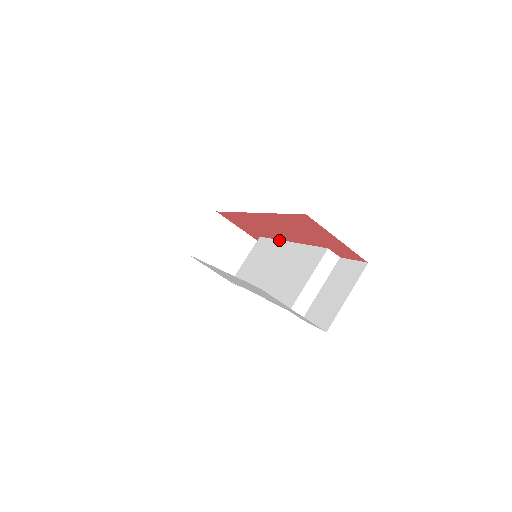
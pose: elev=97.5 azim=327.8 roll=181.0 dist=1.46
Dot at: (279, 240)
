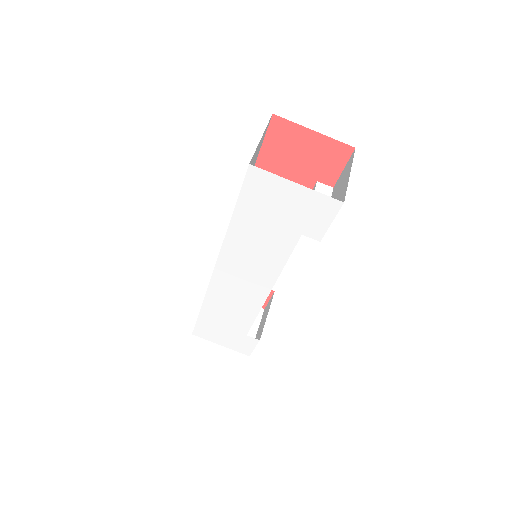
Dot at: occluded
